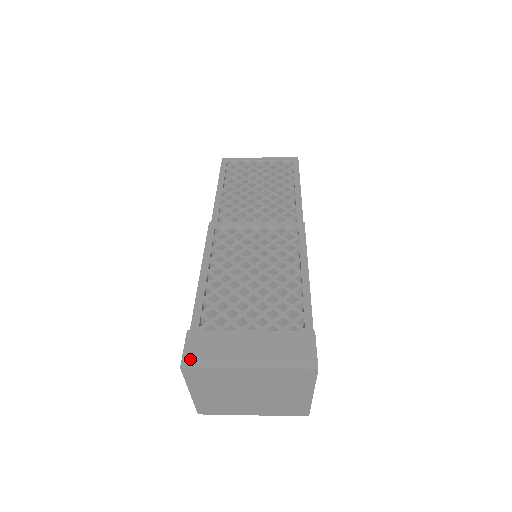
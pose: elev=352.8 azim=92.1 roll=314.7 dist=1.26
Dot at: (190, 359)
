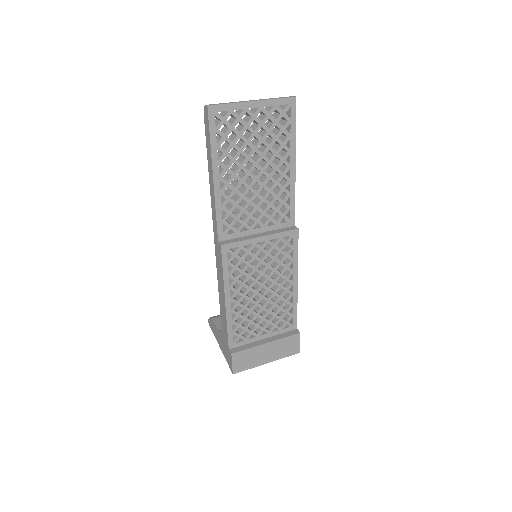
Dot at: (237, 369)
